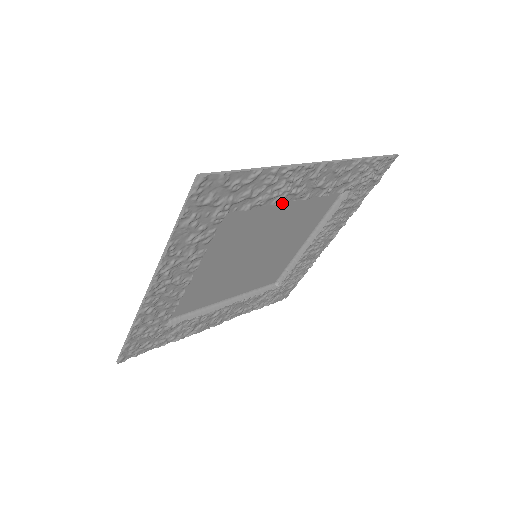
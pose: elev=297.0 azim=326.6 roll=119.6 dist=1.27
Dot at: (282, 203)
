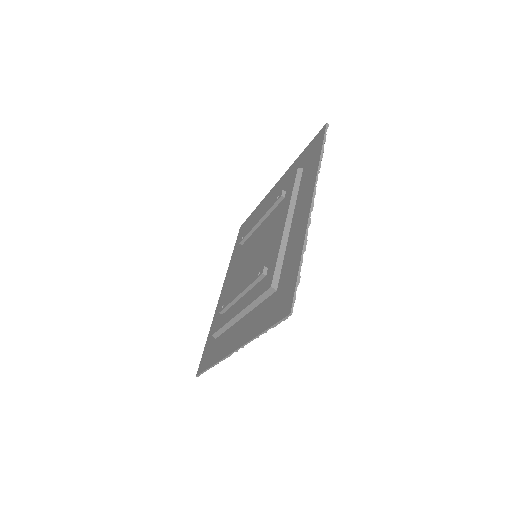
Dot at: occluded
